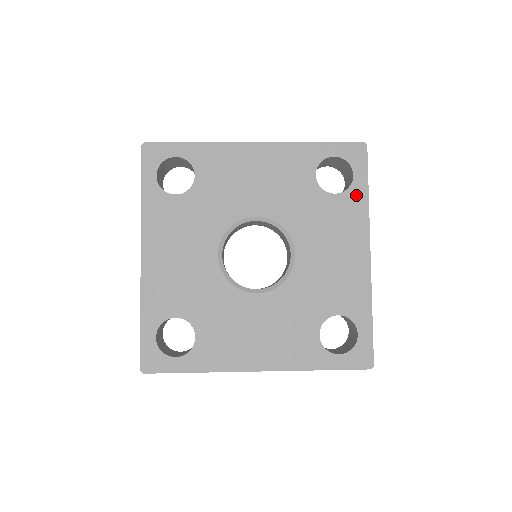
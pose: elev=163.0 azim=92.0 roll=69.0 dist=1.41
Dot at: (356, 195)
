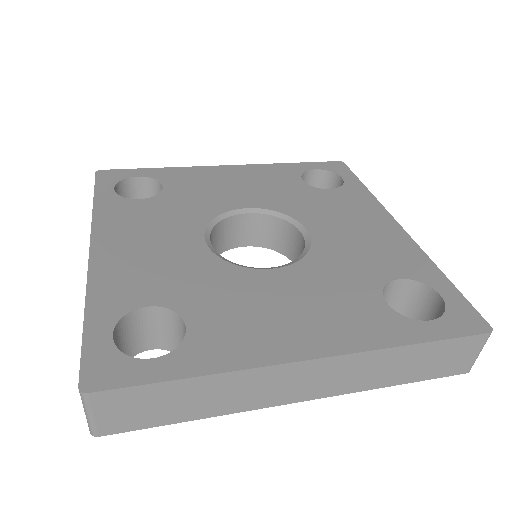
Dot at: (353, 189)
